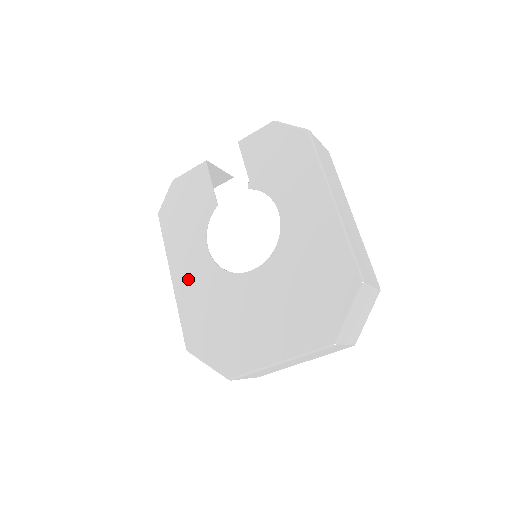
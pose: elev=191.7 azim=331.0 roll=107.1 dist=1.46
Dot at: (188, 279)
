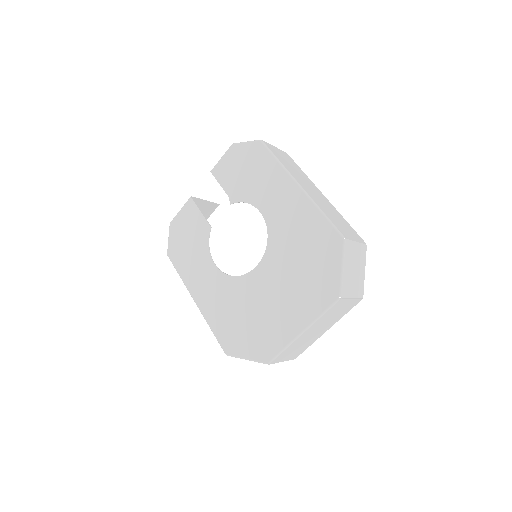
Dot at: (208, 296)
